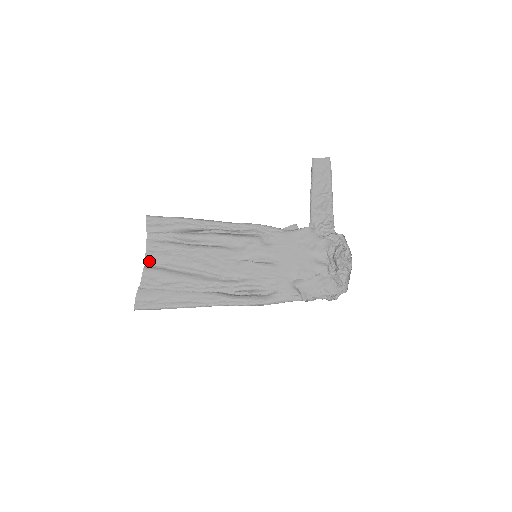
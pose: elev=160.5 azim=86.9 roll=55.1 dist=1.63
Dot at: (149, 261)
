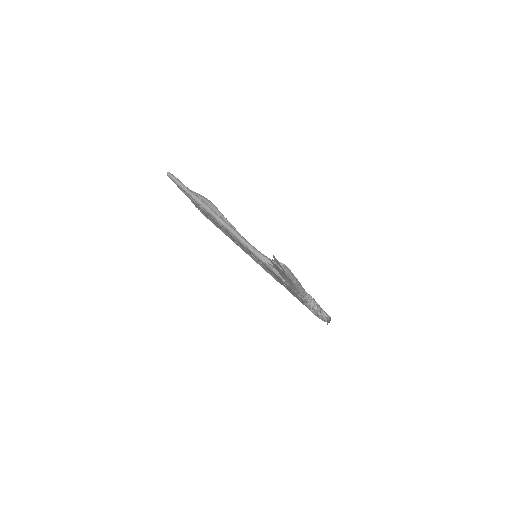
Dot at: occluded
